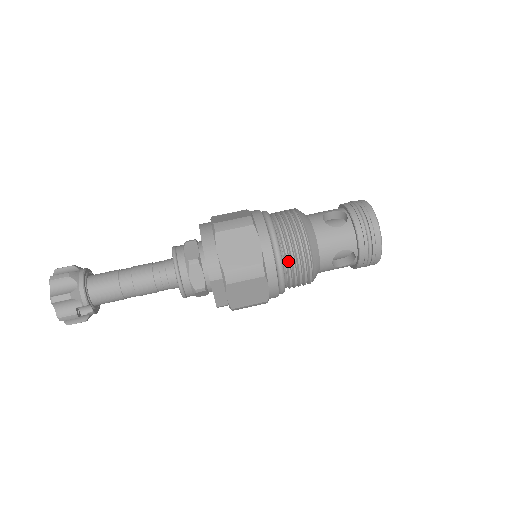
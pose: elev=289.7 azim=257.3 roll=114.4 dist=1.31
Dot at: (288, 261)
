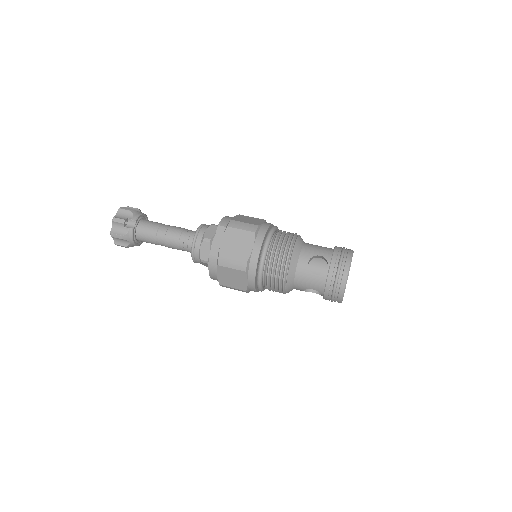
Dot at: (276, 238)
